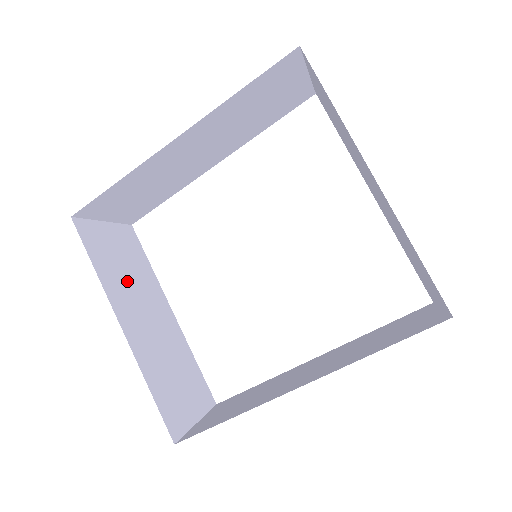
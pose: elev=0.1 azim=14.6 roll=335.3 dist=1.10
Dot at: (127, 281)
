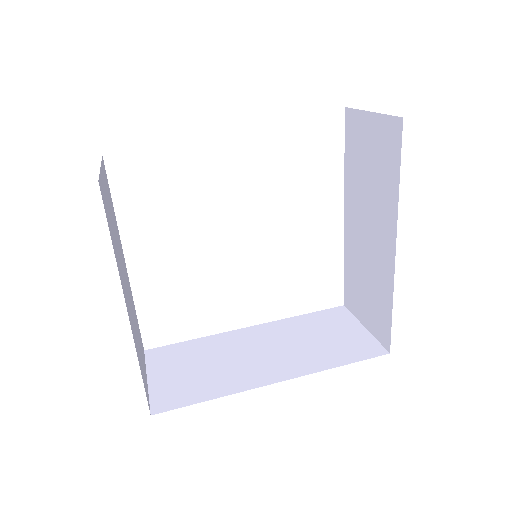
Dot at: (117, 246)
